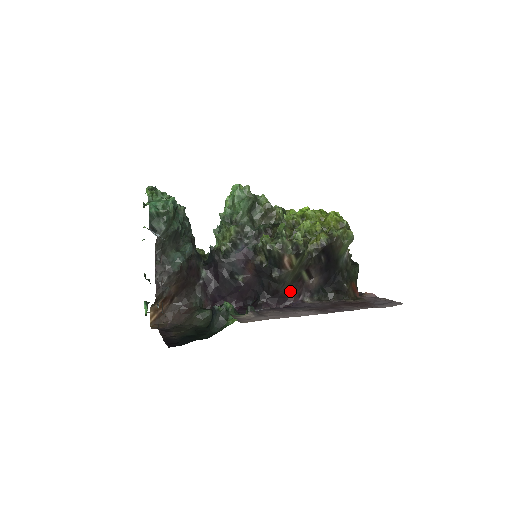
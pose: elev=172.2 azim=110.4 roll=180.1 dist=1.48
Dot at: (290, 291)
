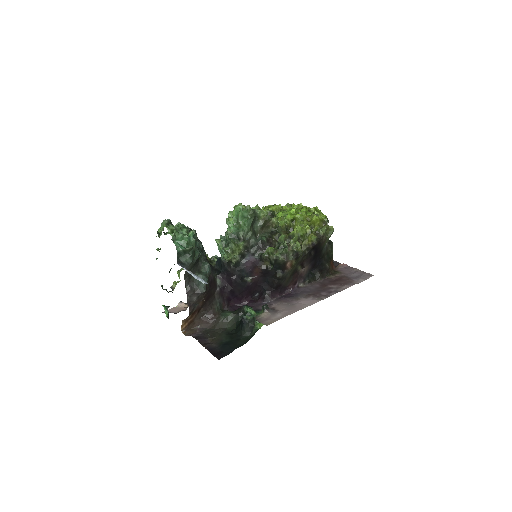
Dot at: (289, 282)
